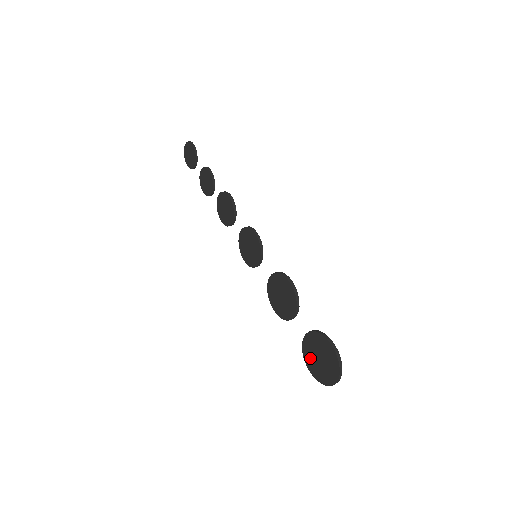
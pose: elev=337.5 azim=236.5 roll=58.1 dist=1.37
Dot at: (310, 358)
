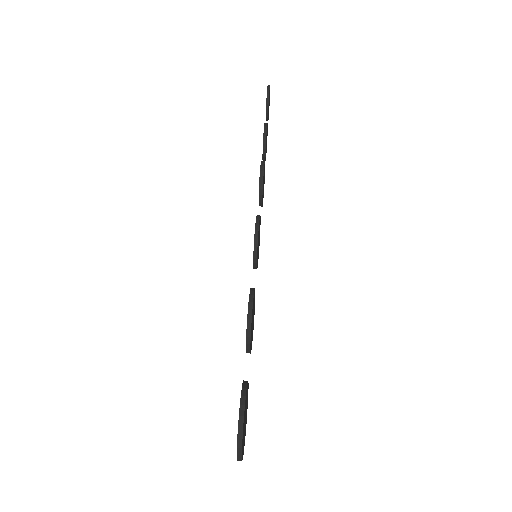
Dot at: occluded
